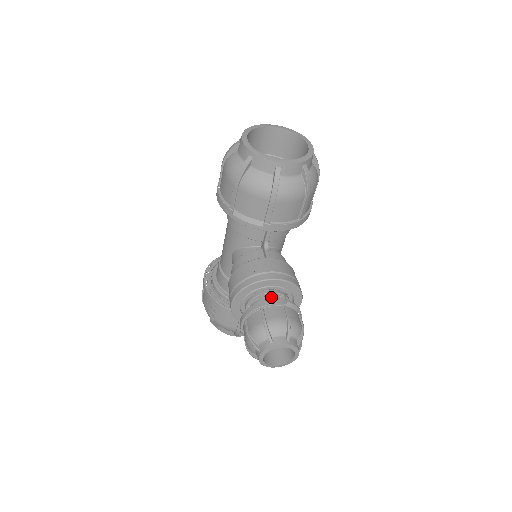
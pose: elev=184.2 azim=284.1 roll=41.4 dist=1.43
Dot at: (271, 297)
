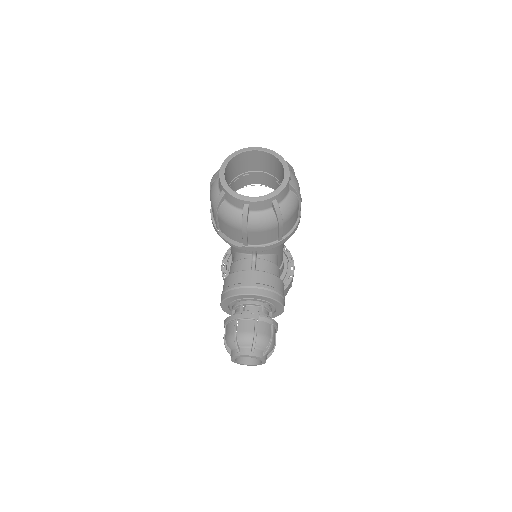
Dot at: (250, 307)
